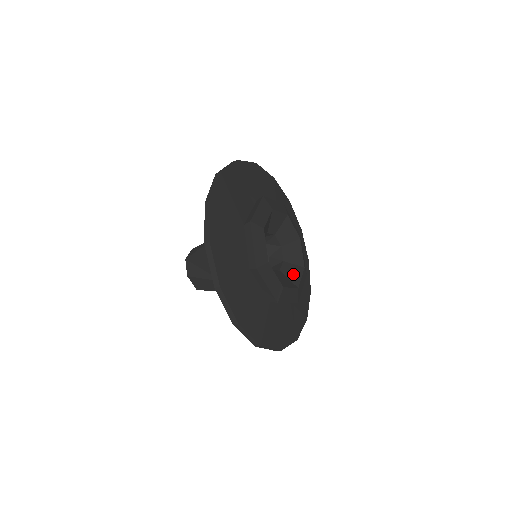
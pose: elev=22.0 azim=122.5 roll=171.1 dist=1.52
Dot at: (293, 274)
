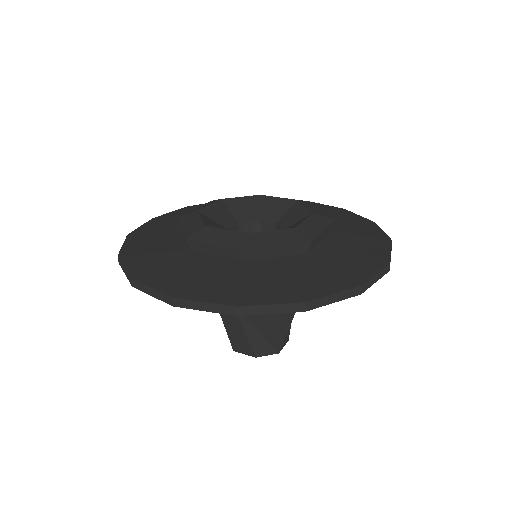
Dot at: occluded
